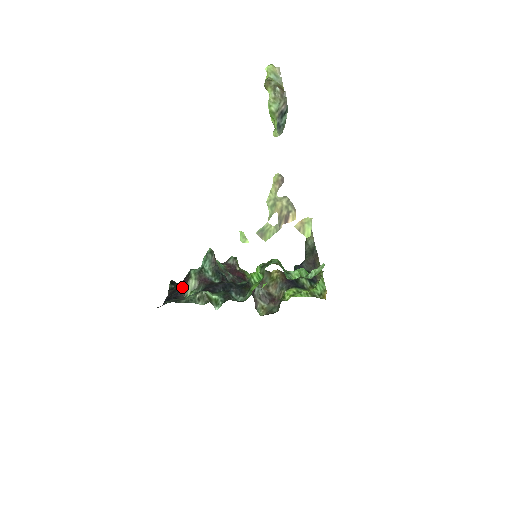
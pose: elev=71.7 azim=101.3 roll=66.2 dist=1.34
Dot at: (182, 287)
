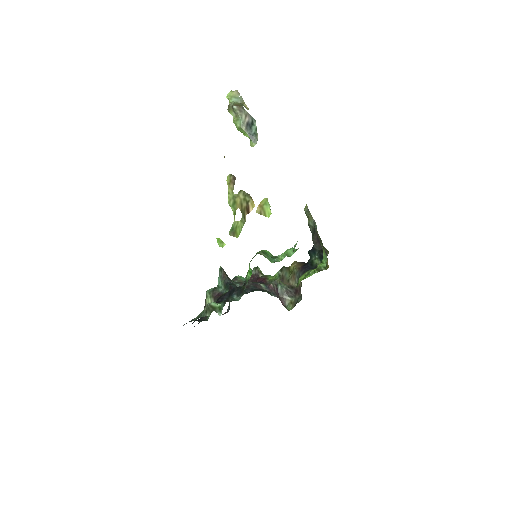
Dot at: occluded
